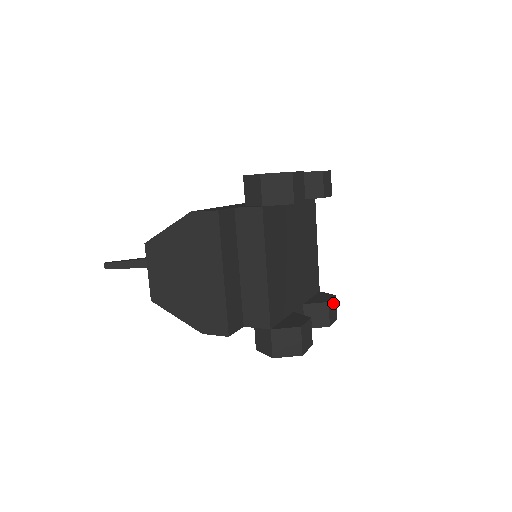
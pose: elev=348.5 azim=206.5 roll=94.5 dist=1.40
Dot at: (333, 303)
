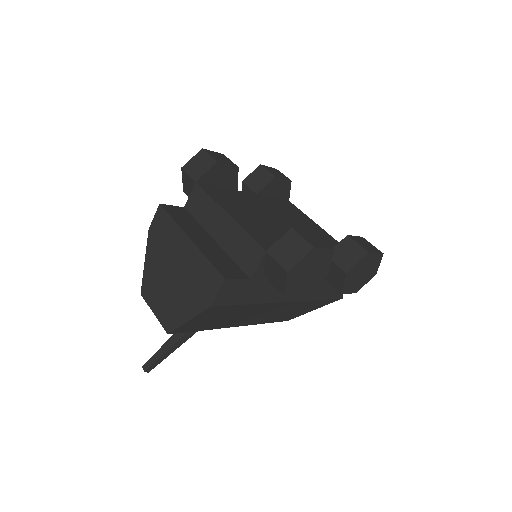
Dot at: (360, 240)
